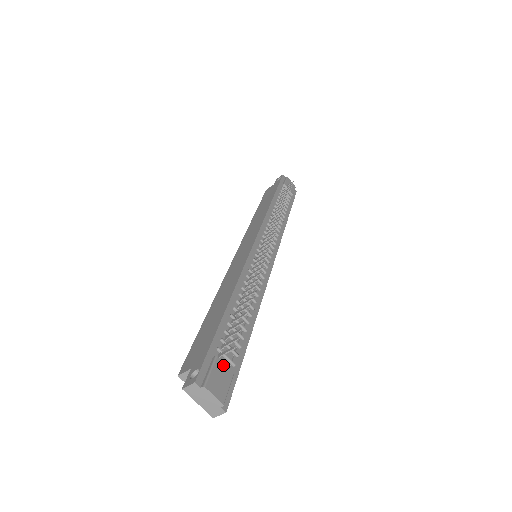
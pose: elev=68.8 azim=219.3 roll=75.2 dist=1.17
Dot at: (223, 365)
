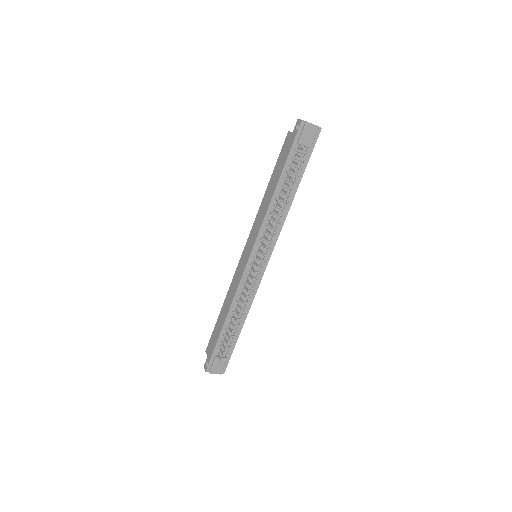
Dot at: occluded
